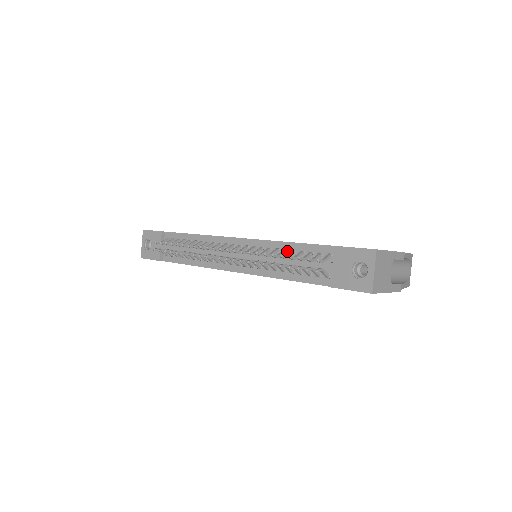
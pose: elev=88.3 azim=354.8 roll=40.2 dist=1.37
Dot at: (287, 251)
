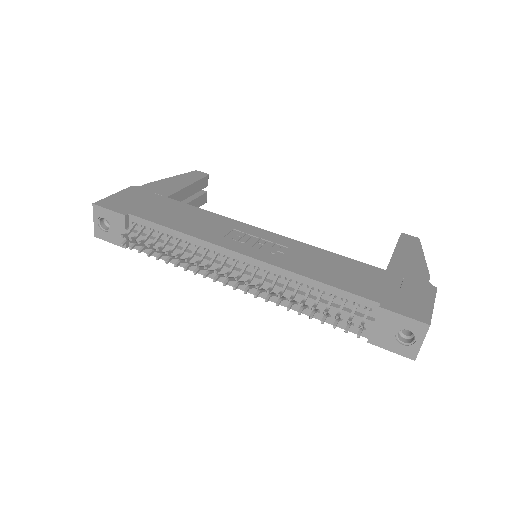
Dot at: (312, 288)
